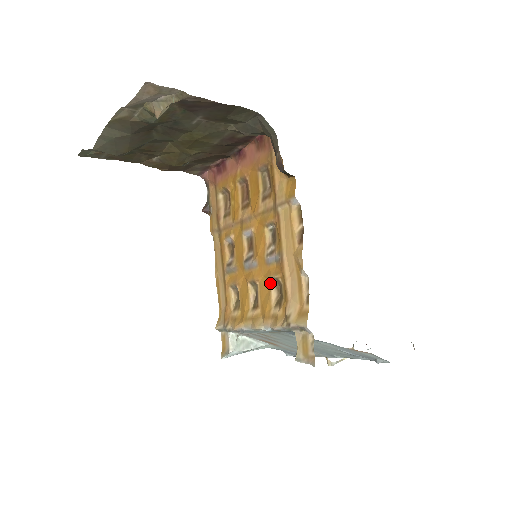
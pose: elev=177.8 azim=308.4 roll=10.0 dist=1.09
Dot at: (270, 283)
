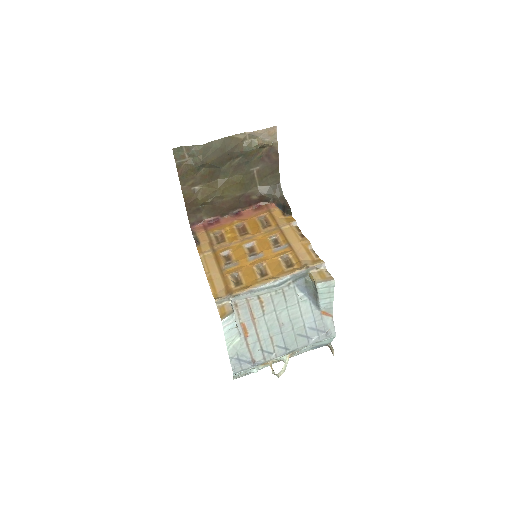
Dot at: (279, 260)
